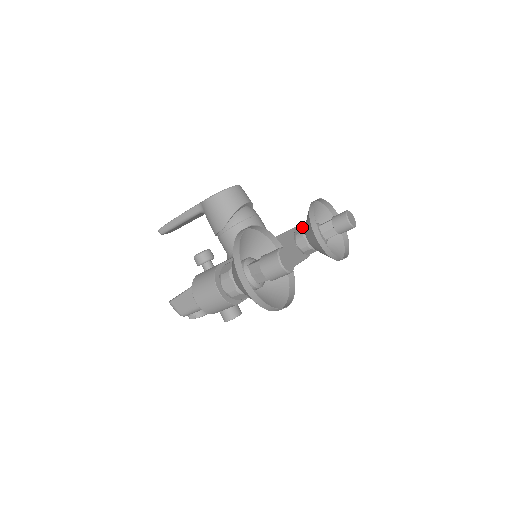
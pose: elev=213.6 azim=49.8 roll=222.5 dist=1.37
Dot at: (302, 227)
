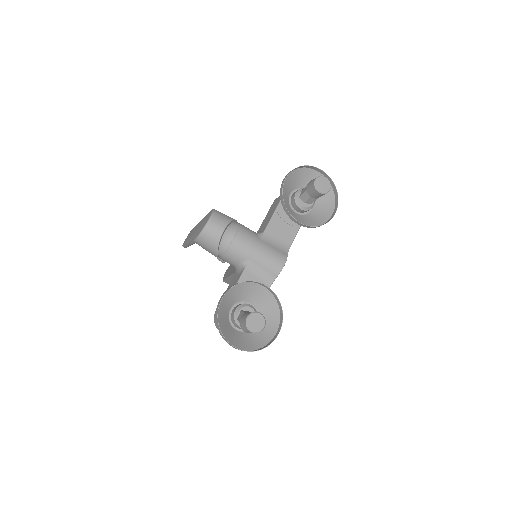
Dot at: occluded
